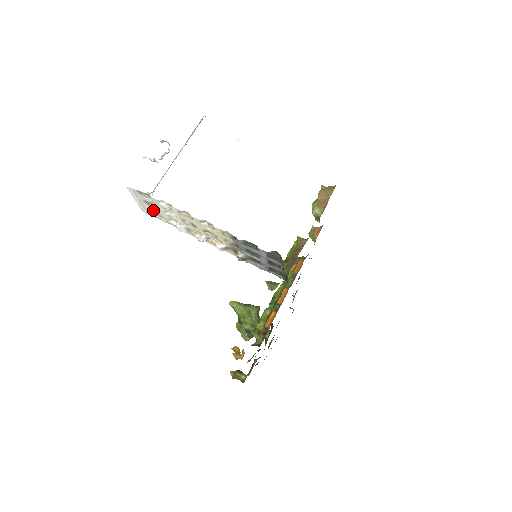
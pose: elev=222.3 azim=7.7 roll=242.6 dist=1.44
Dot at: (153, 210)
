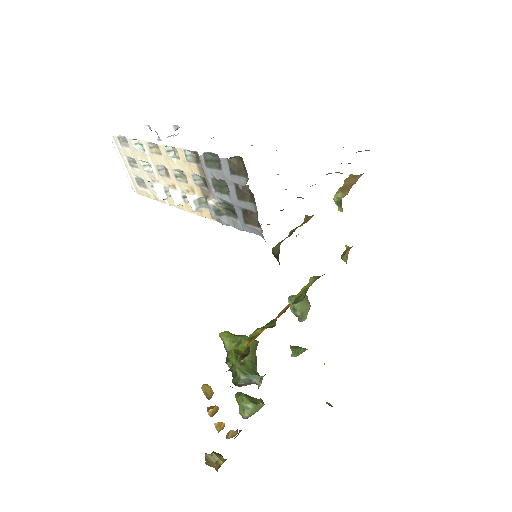
Dot at: (139, 179)
